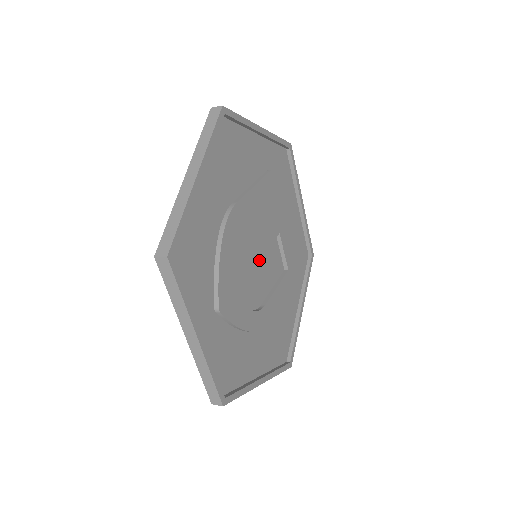
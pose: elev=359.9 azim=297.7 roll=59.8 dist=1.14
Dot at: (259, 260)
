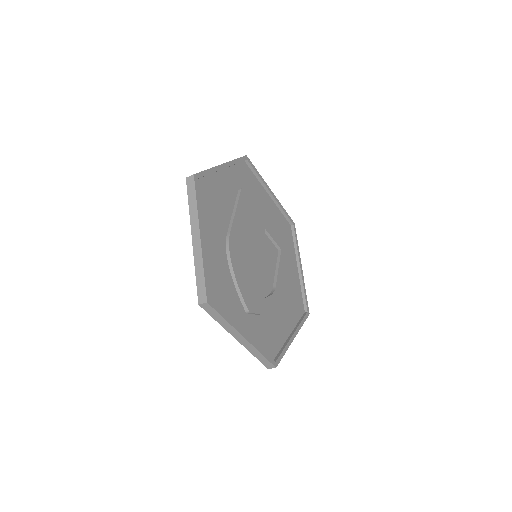
Dot at: occluded
